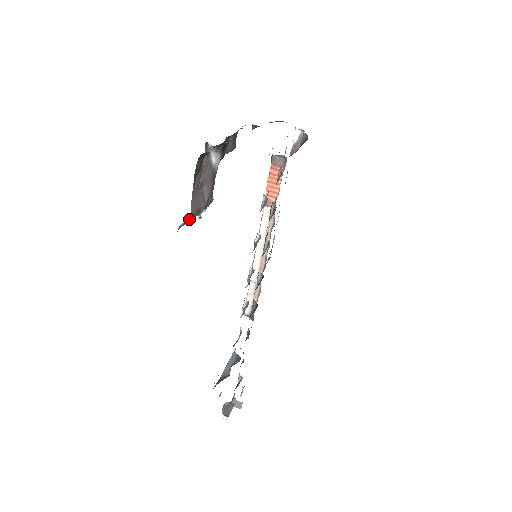
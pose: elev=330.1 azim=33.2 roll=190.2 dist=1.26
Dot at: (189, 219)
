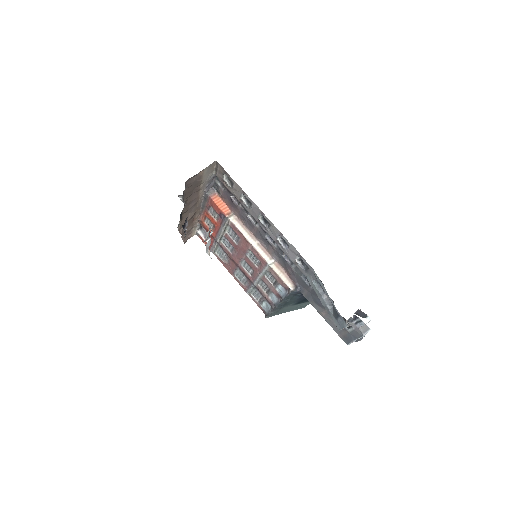
Dot at: occluded
